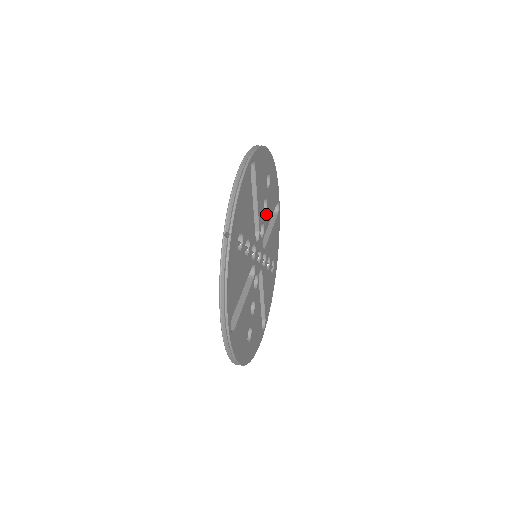
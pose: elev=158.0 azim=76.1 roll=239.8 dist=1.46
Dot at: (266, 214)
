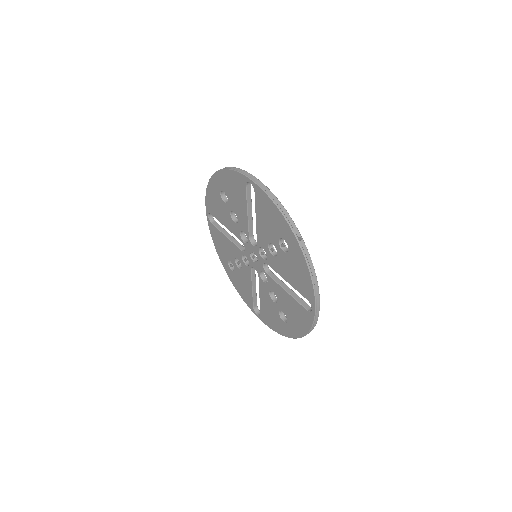
Dot at: occluded
